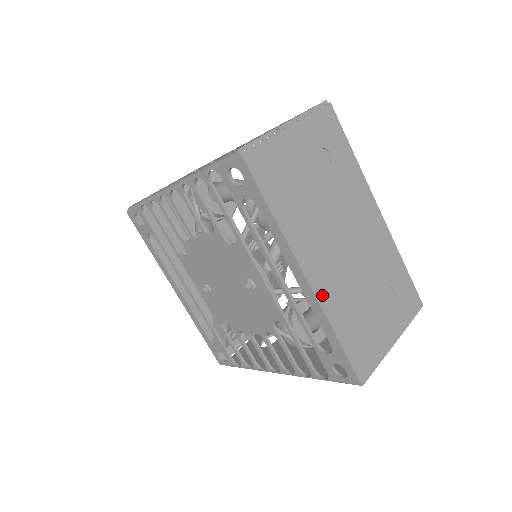
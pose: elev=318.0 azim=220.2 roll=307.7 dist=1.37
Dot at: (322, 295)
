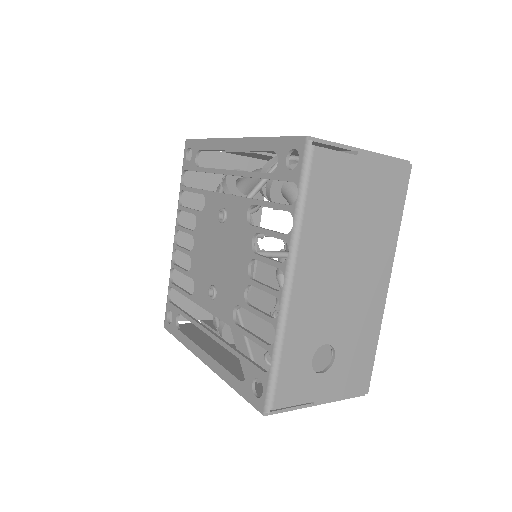
Dot at: occluded
